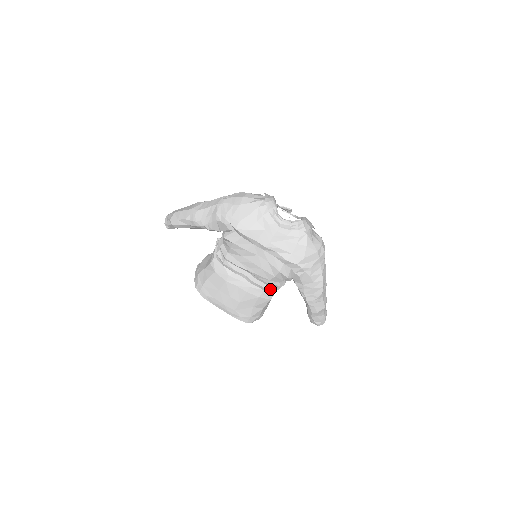
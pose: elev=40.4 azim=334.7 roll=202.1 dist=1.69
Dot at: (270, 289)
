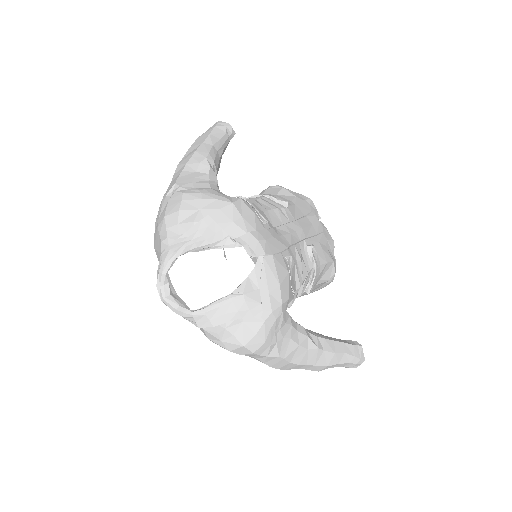
Dot at: occluded
